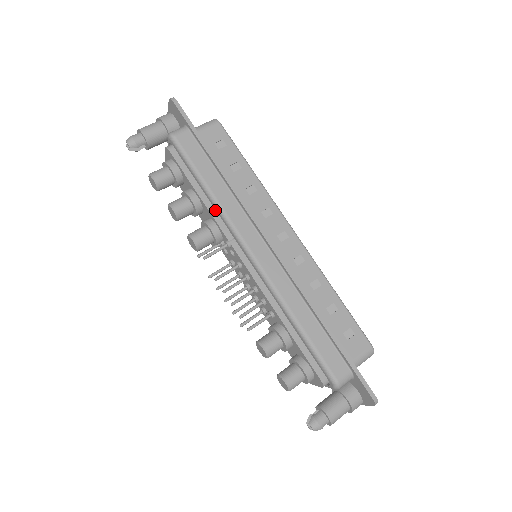
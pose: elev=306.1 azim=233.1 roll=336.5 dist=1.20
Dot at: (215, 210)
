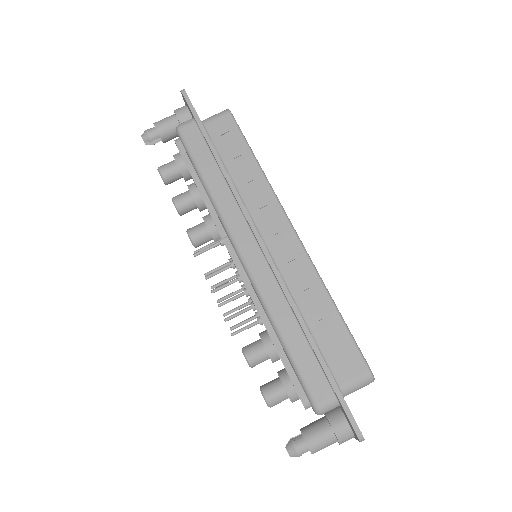
Dot at: occluded
